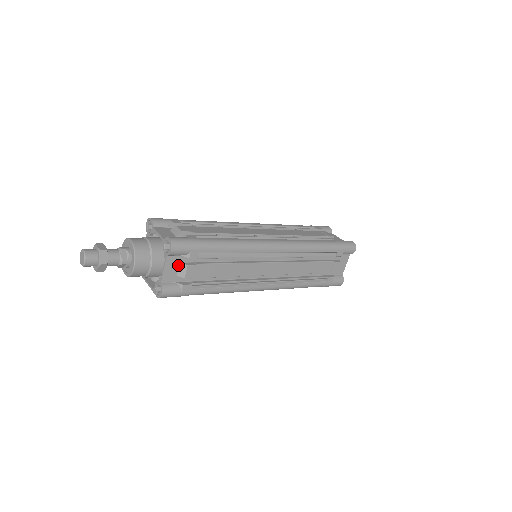
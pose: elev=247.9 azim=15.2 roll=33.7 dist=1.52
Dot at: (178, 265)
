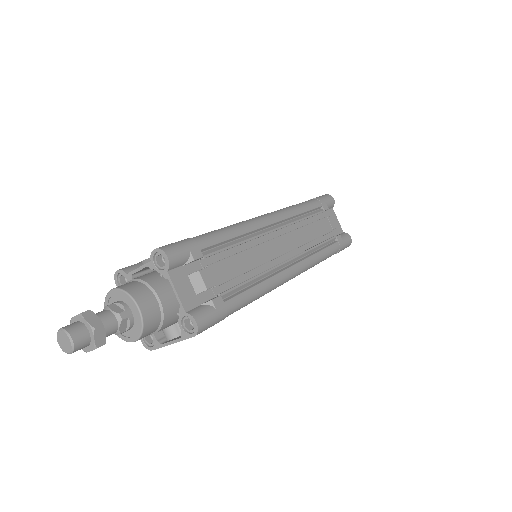
Dot at: (188, 280)
